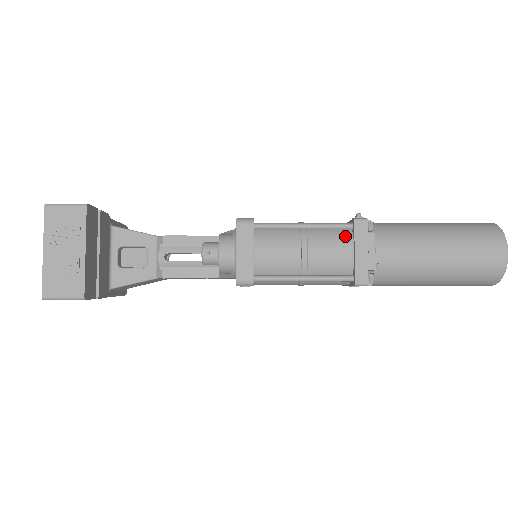
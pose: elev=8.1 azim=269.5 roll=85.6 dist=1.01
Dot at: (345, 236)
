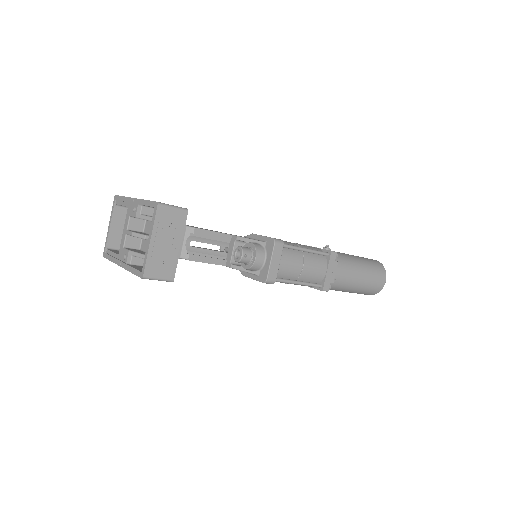
Dot at: (324, 260)
